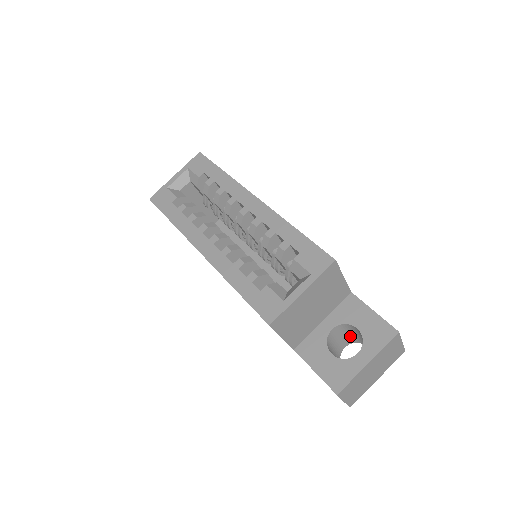
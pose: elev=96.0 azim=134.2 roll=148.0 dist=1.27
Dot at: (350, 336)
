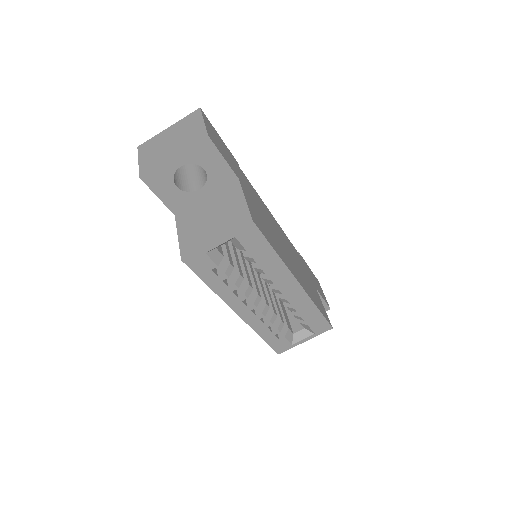
Dot at: occluded
